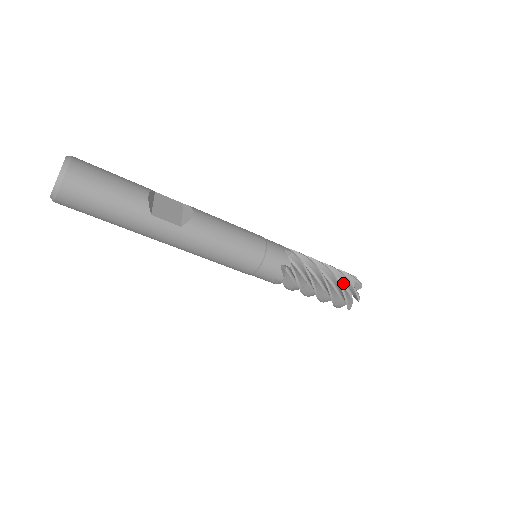
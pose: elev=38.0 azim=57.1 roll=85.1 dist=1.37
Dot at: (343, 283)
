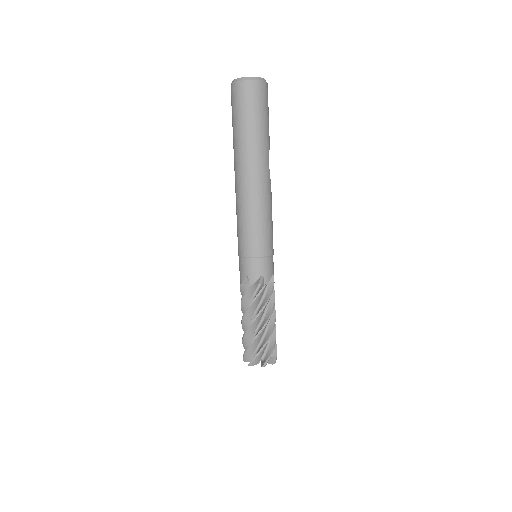
Dot at: occluded
